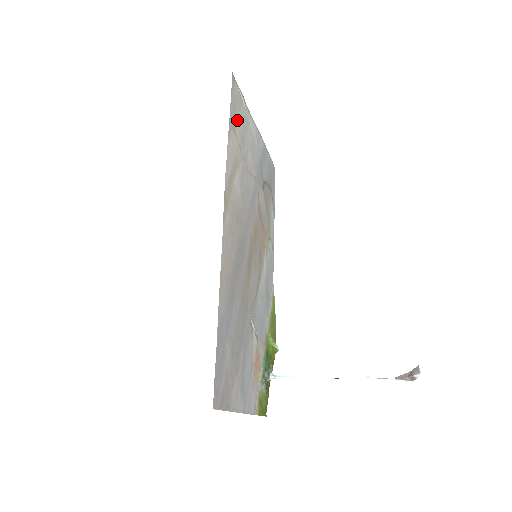
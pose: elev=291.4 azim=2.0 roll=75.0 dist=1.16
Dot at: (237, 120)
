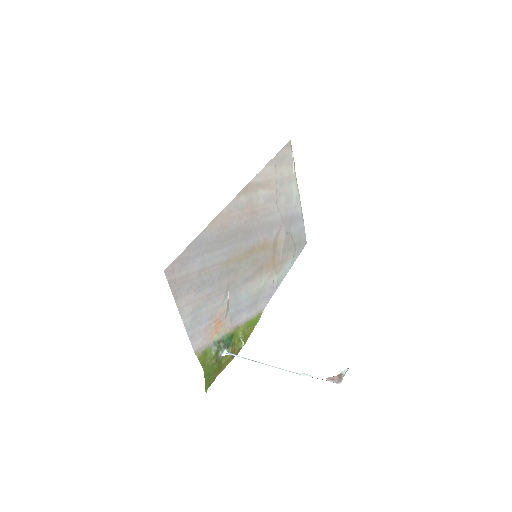
Dot at: (282, 167)
